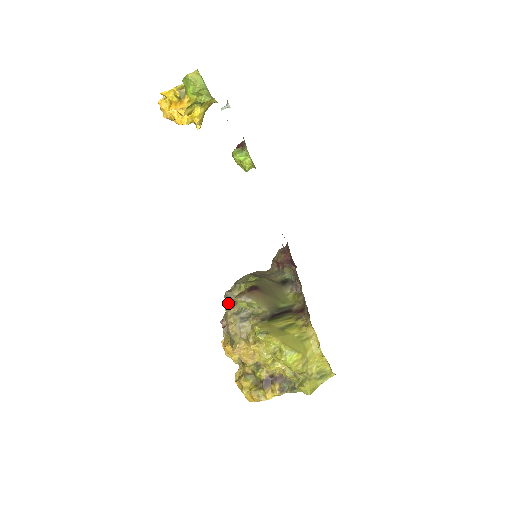
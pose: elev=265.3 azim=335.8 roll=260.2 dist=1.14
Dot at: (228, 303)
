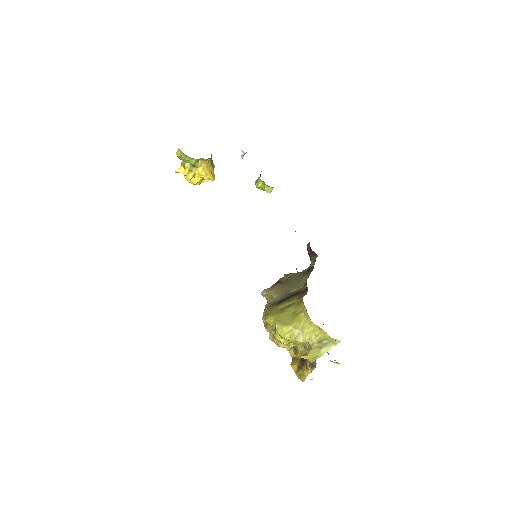
Dot at: occluded
